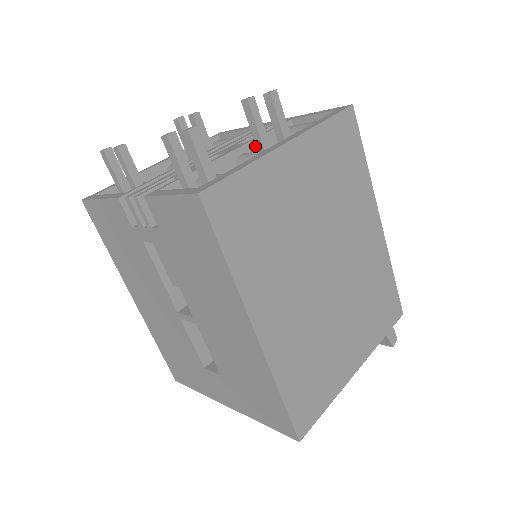
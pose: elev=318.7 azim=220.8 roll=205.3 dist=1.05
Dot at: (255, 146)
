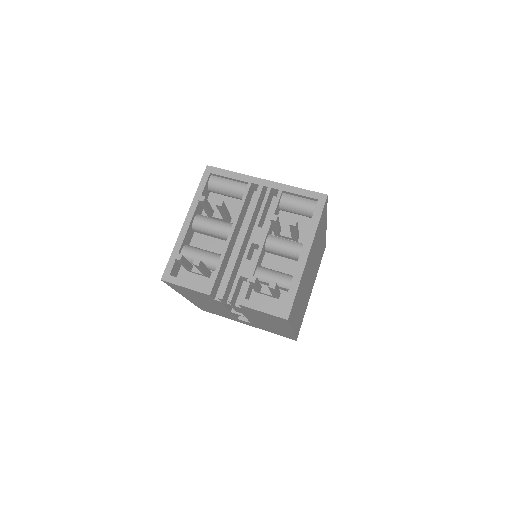
Dot at: (270, 227)
